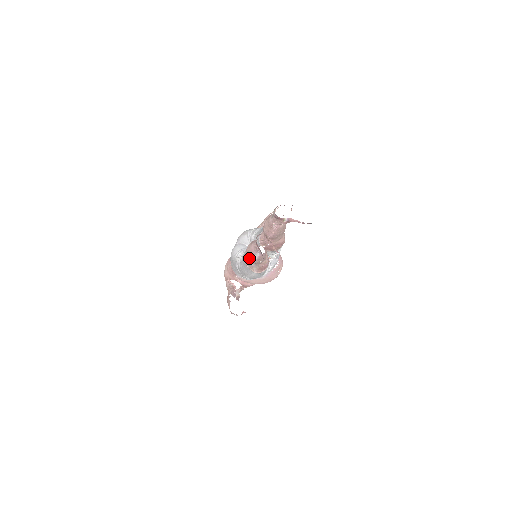
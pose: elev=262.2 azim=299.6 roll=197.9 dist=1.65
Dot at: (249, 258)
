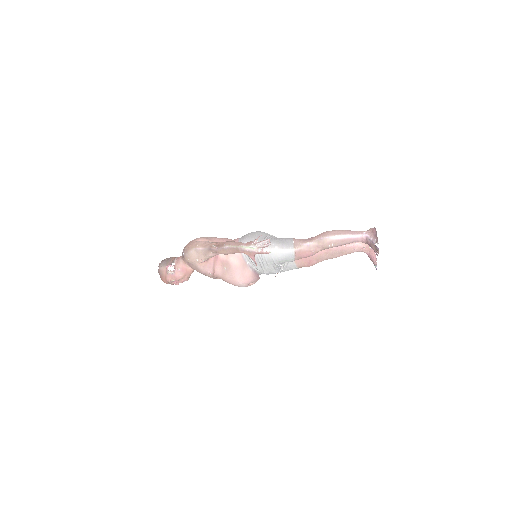
Dot at: (334, 234)
